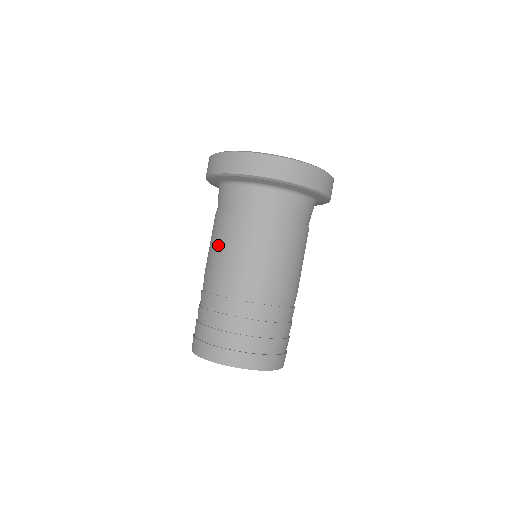
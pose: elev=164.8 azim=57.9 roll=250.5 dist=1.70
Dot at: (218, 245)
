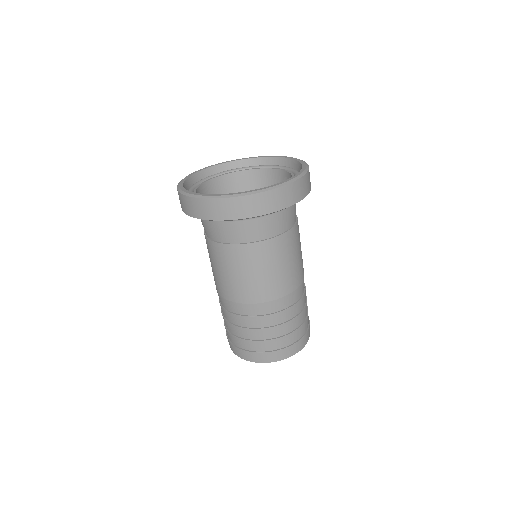
Dot at: (251, 276)
